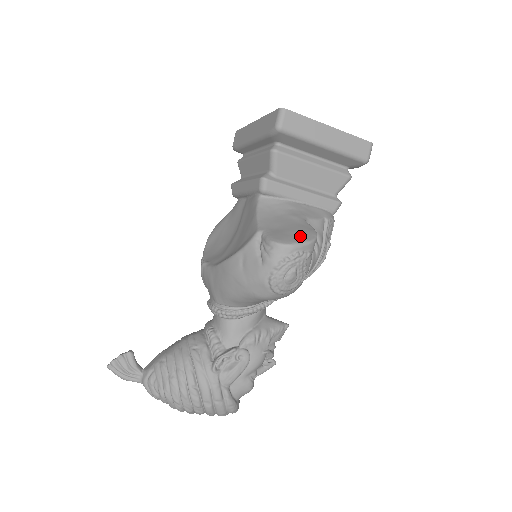
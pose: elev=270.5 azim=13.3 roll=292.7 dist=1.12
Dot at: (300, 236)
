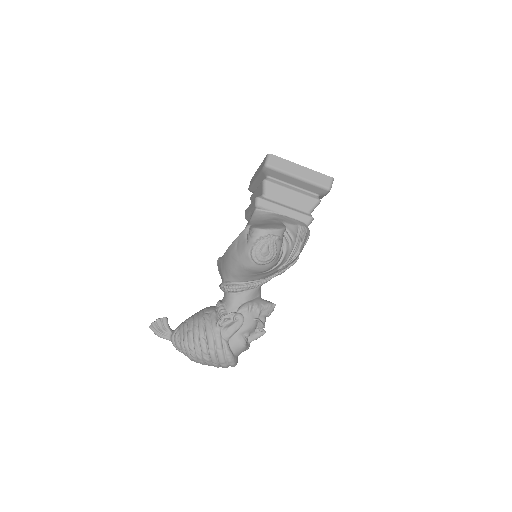
Dot at: (273, 226)
